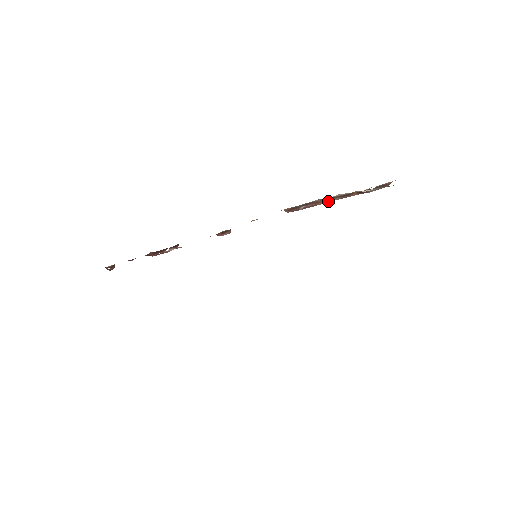
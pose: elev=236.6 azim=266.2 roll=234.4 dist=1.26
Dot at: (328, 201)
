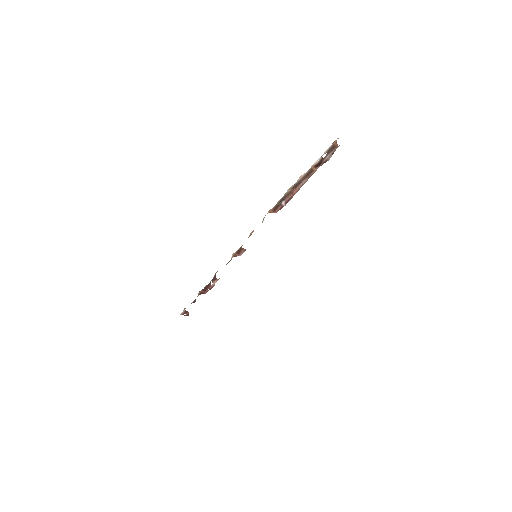
Dot at: (300, 187)
